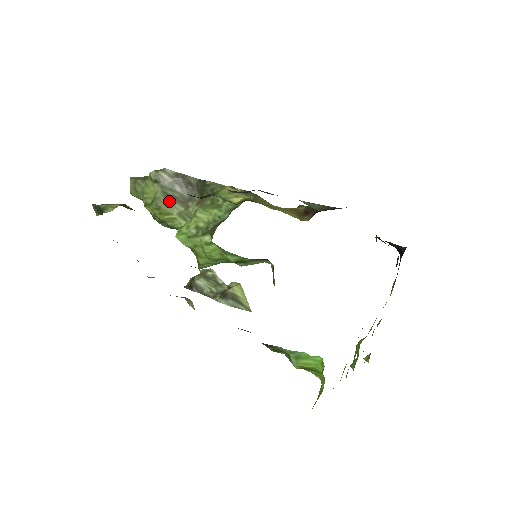
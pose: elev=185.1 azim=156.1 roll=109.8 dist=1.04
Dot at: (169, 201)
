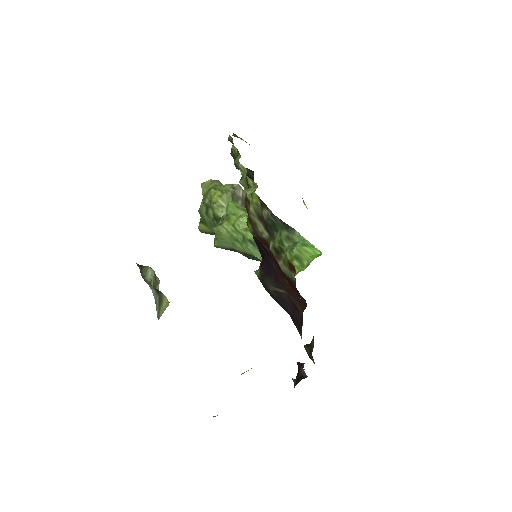
Dot at: (232, 198)
